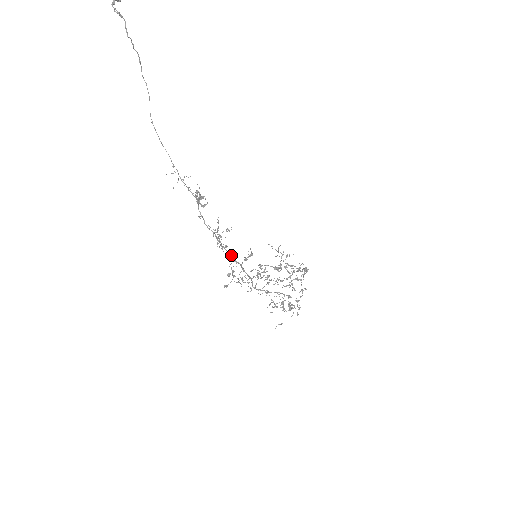
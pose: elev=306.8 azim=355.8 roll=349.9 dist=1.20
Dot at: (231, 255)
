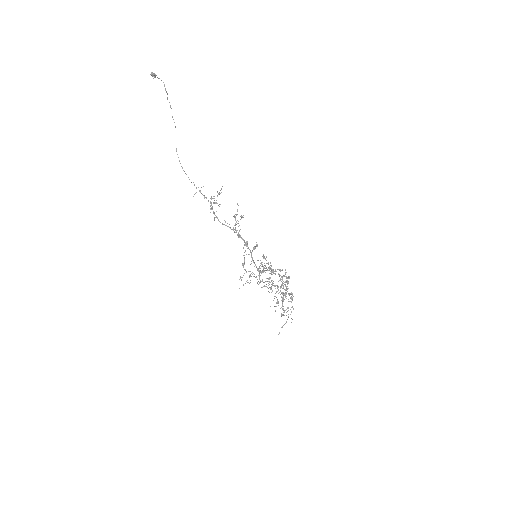
Dot at: occluded
